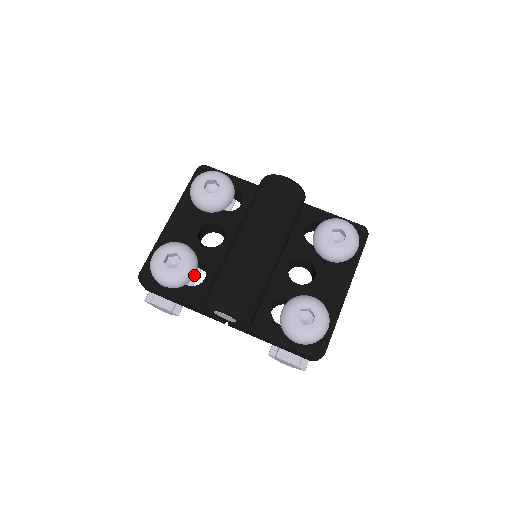
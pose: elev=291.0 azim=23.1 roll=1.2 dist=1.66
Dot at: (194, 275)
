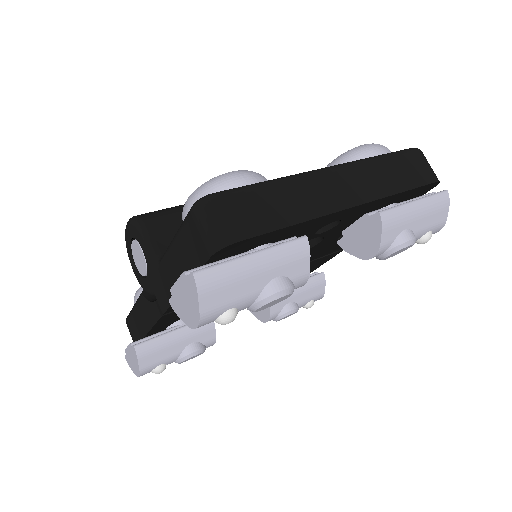
Dot at: occluded
